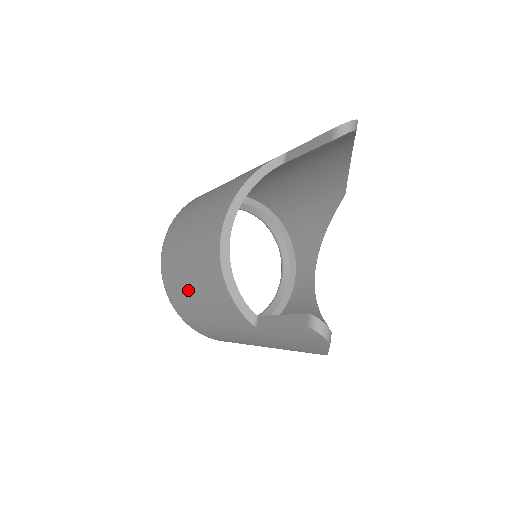
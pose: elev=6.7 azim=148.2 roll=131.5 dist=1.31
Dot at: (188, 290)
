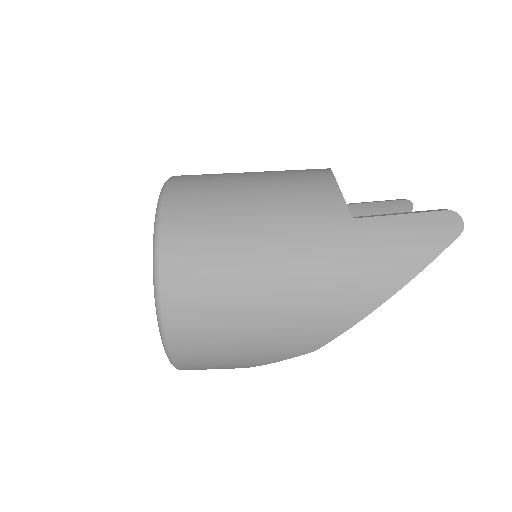
Dot at: (240, 186)
